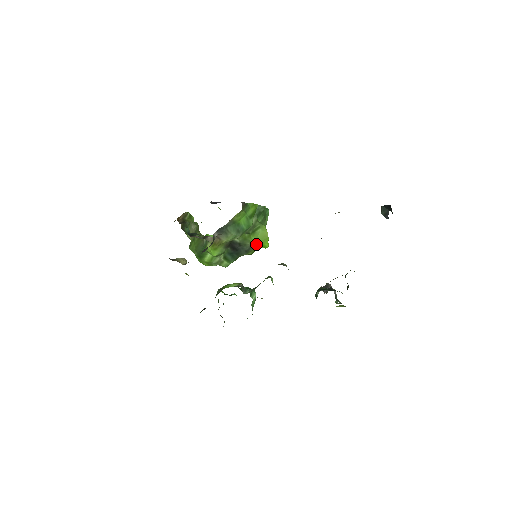
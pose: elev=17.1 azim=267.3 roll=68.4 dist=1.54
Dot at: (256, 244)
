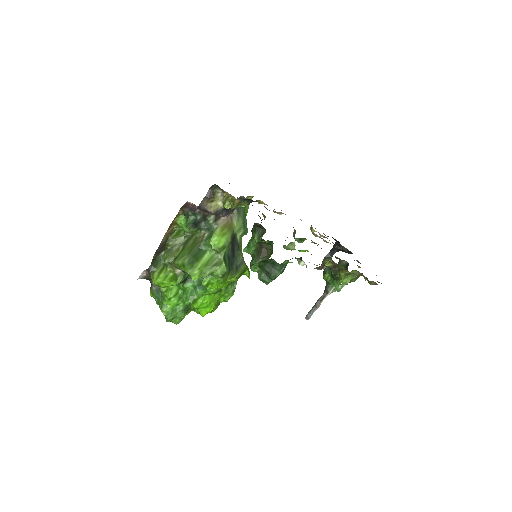
Dot at: (244, 263)
